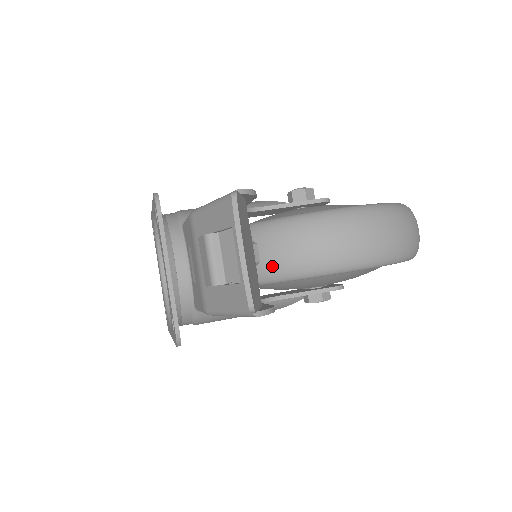
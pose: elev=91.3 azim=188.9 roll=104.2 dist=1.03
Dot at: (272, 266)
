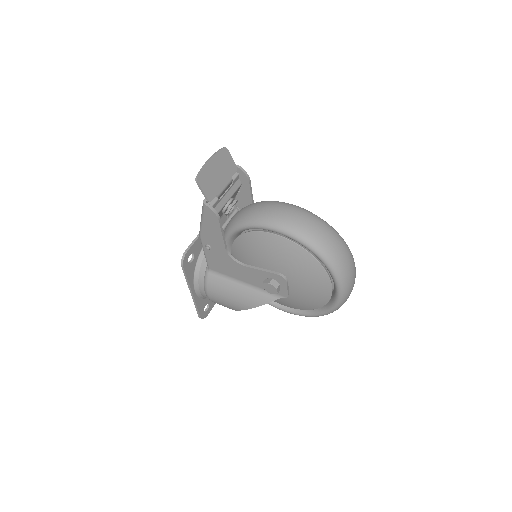
Dot at: (239, 217)
